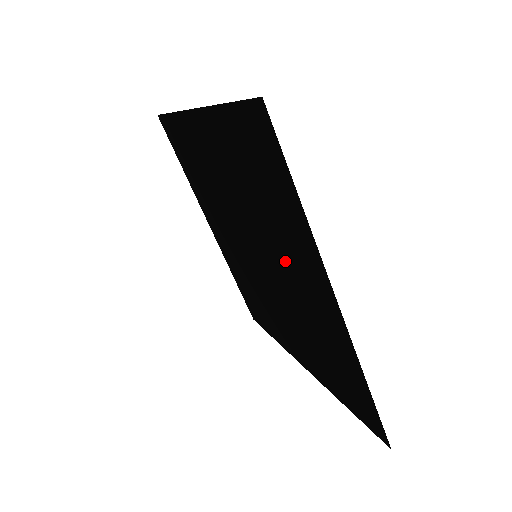
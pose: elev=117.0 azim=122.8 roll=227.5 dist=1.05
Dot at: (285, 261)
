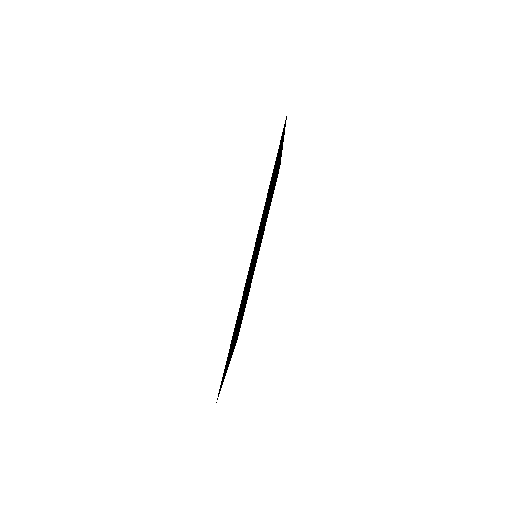
Dot at: occluded
